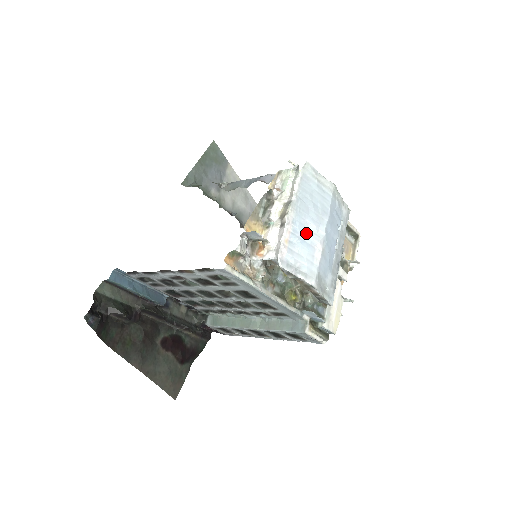
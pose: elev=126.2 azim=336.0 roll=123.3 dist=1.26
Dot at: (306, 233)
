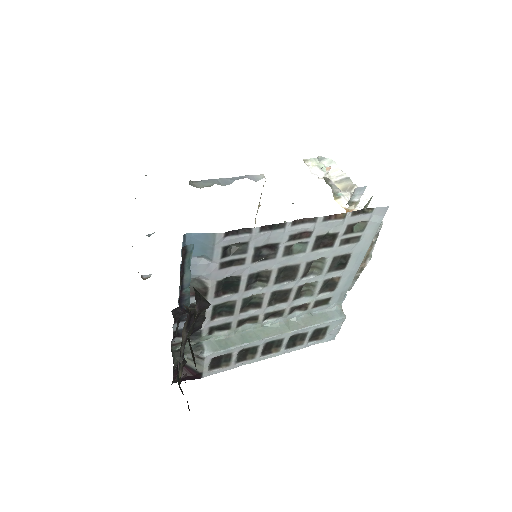
Dot at: occluded
